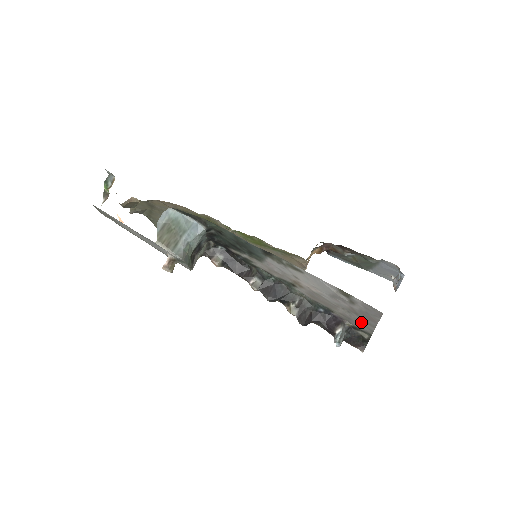
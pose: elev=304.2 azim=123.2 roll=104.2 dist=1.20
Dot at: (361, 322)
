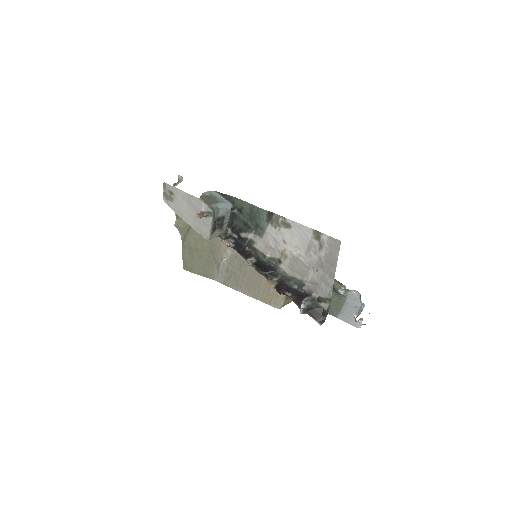
Dot at: (324, 279)
